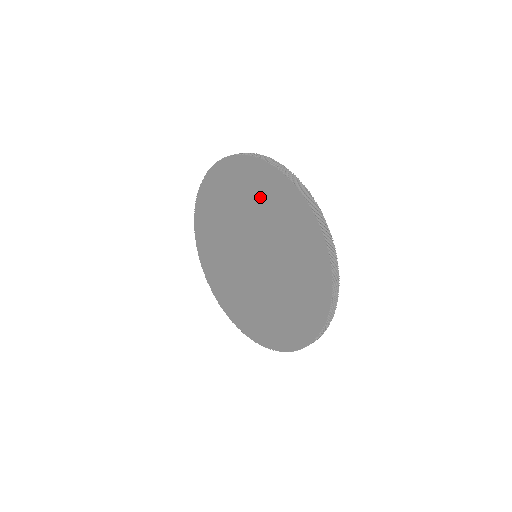
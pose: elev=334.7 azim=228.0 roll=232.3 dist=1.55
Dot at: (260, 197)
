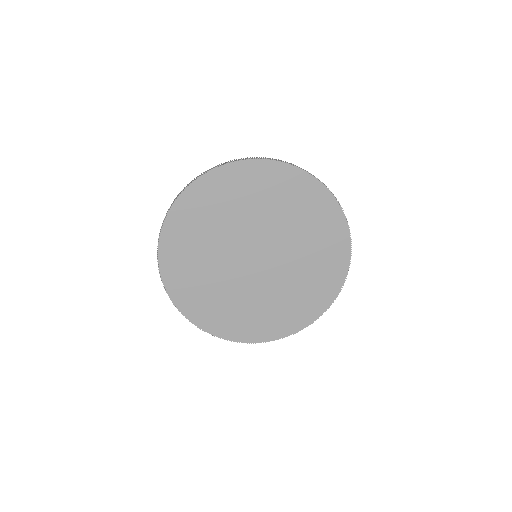
Dot at: (216, 209)
